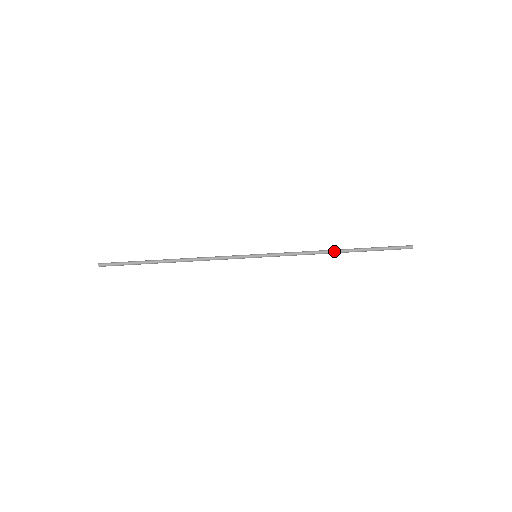
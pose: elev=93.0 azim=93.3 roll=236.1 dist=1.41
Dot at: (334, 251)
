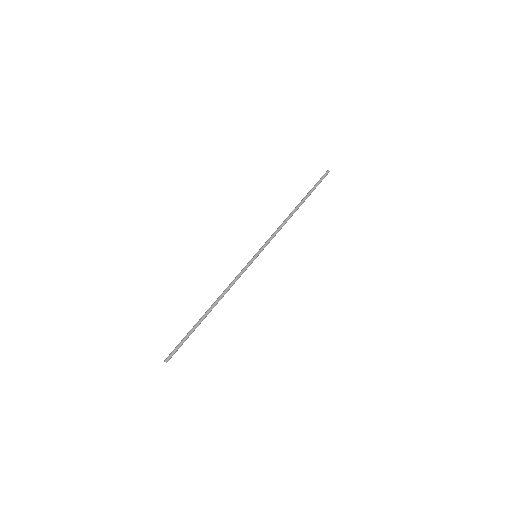
Dot at: (293, 211)
